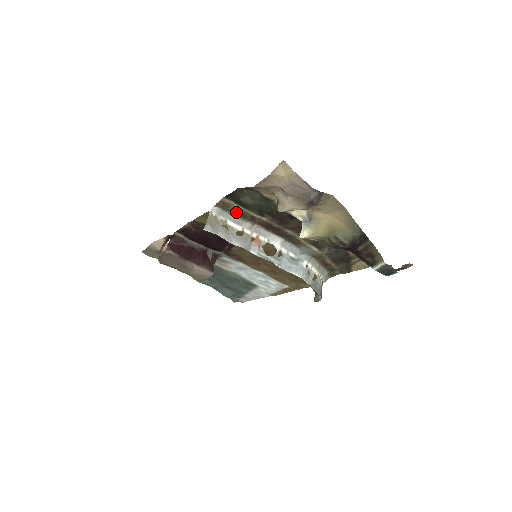
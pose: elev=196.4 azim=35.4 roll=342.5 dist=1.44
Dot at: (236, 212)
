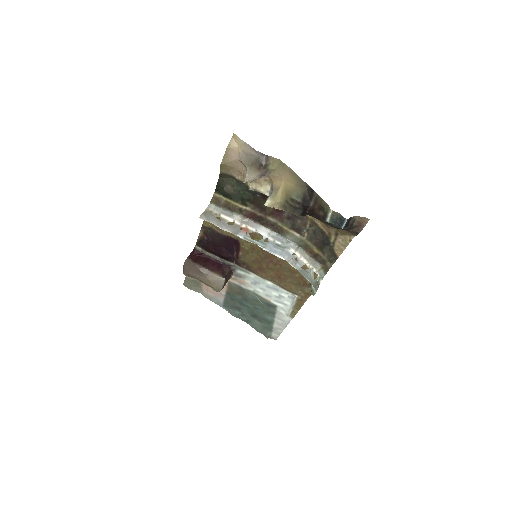
Dot at: (227, 206)
